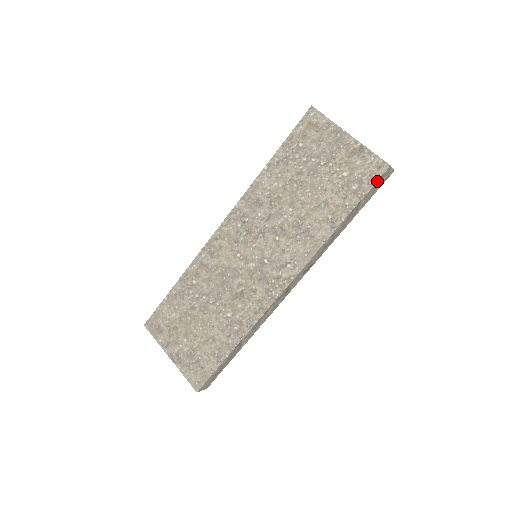
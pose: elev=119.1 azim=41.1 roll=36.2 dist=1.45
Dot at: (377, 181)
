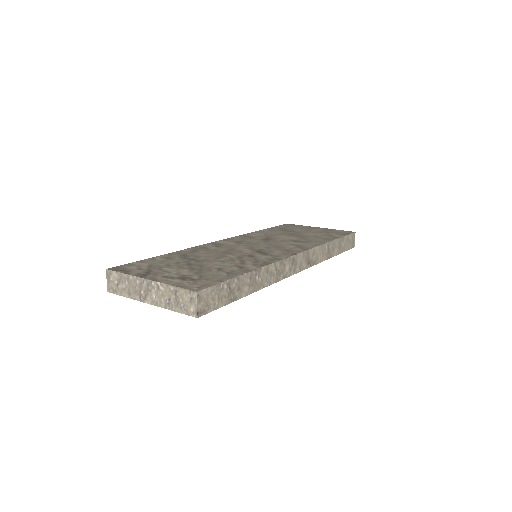
Dot at: (350, 234)
